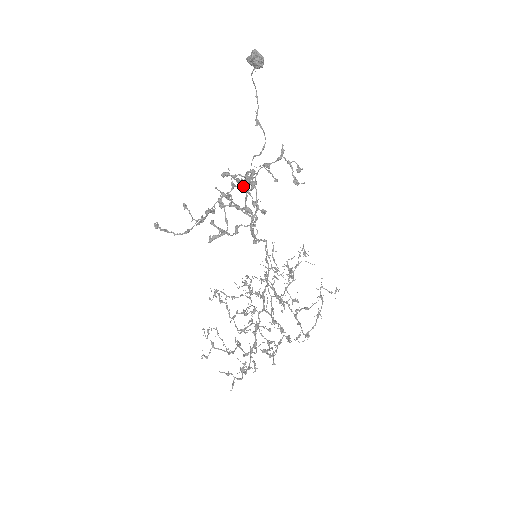
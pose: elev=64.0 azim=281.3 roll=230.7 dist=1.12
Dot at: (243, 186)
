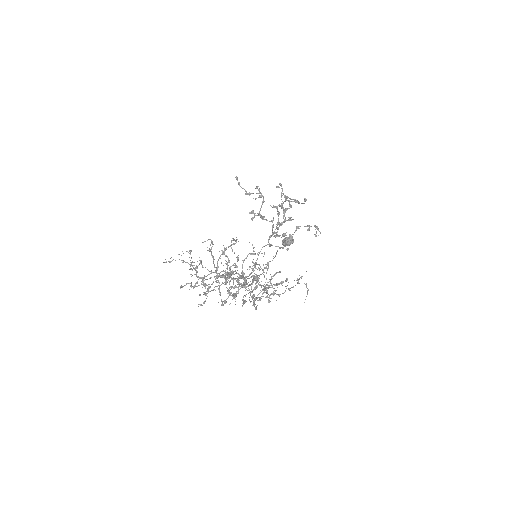
Dot at: (272, 232)
